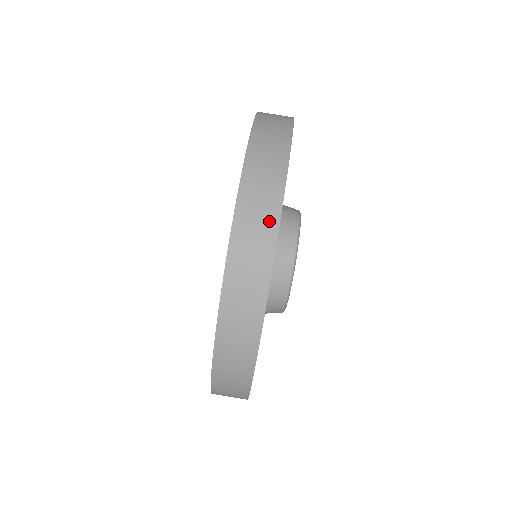
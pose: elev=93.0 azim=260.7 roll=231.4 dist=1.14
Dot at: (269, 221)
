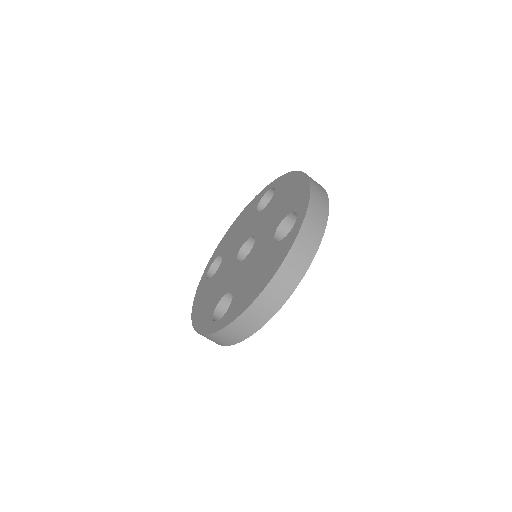
Dot at: (281, 299)
